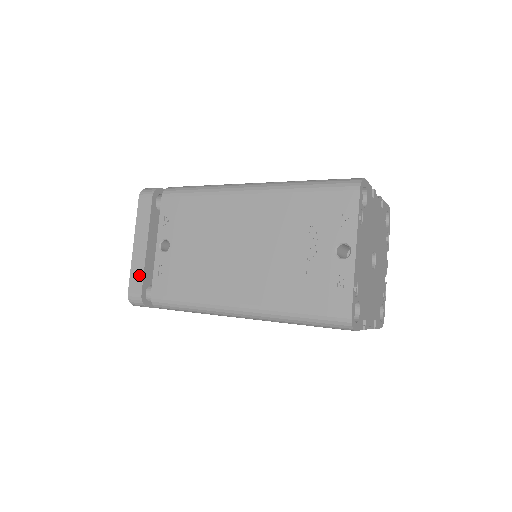
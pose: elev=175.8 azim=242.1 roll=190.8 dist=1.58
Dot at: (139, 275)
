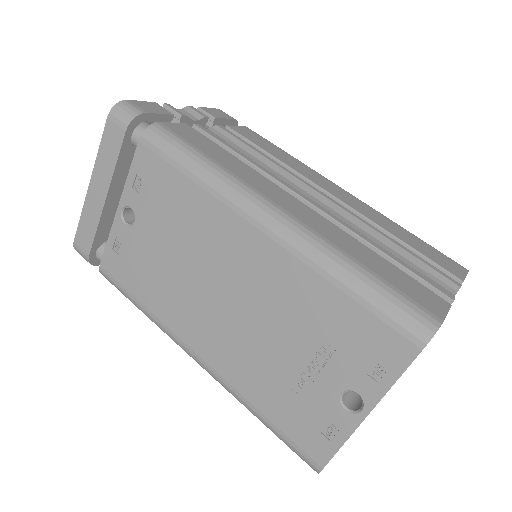
Dot at: (90, 230)
